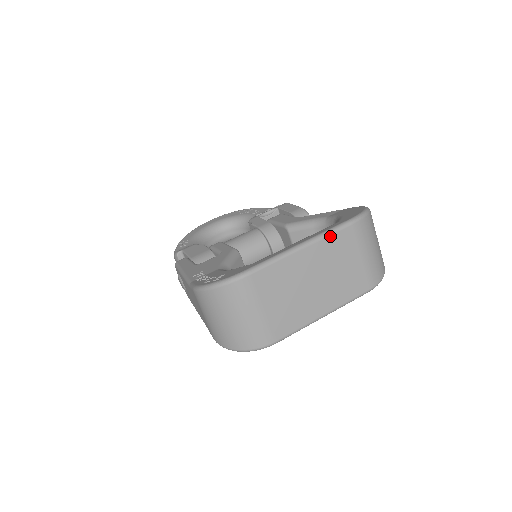
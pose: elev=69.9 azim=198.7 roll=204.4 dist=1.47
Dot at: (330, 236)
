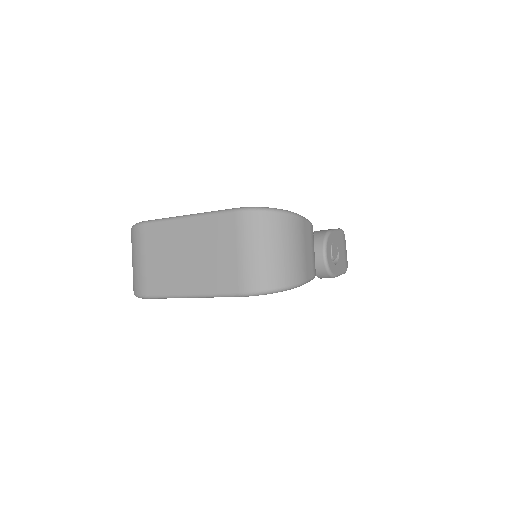
Dot at: (211, 216)
